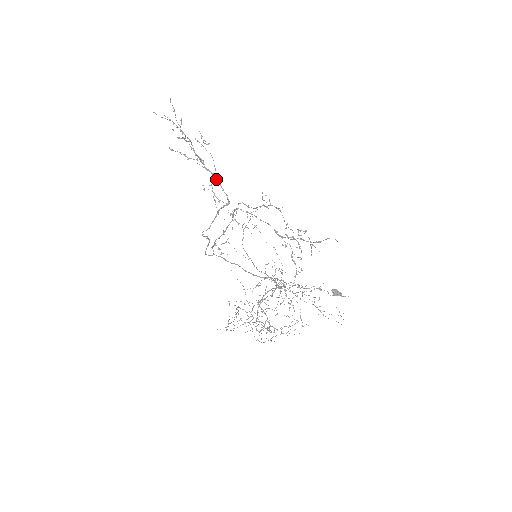
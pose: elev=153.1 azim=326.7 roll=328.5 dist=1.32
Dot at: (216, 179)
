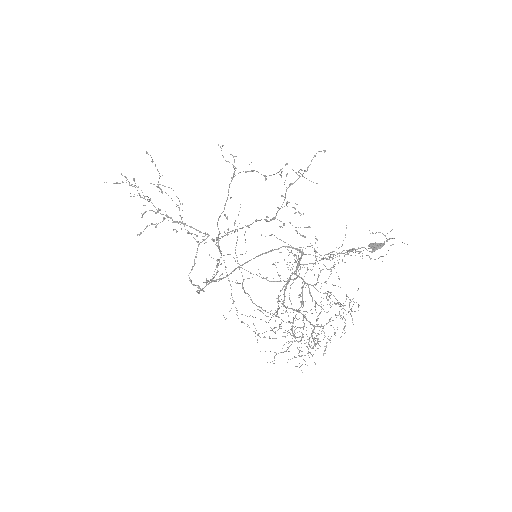
Dot at: (189, 226)
